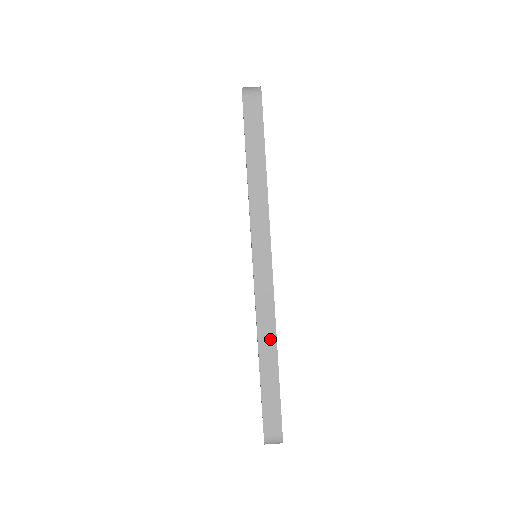
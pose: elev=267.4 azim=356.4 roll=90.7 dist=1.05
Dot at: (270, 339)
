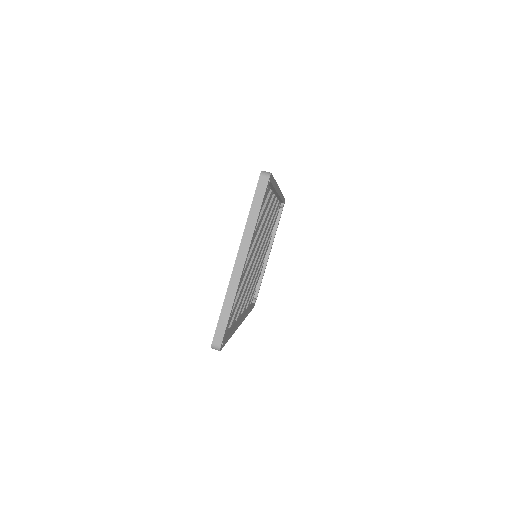
Dot at: (231, 297)
